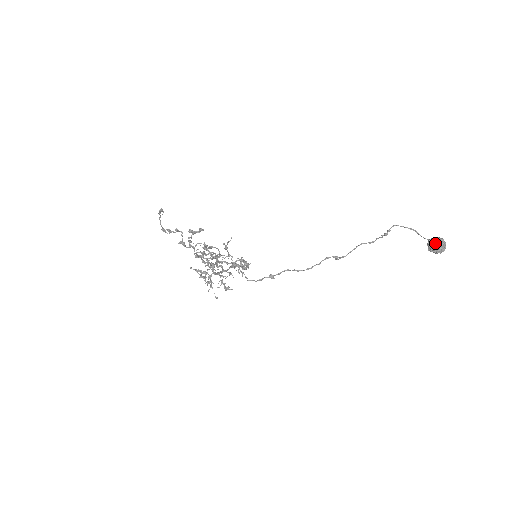
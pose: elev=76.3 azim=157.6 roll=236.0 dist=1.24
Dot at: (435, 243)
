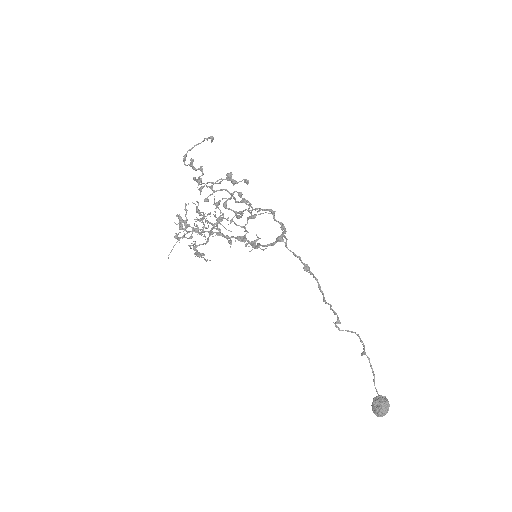
Dot at: (384, 402)
